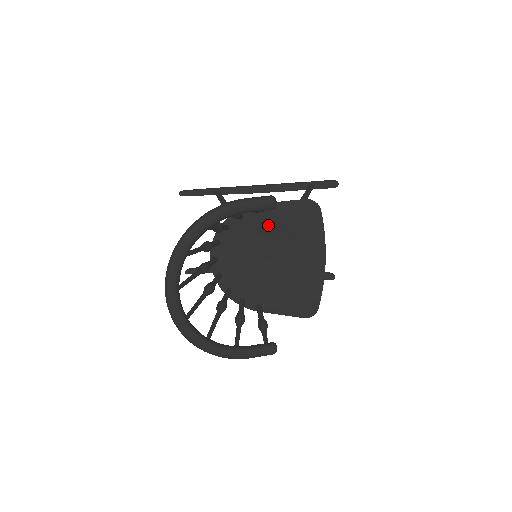
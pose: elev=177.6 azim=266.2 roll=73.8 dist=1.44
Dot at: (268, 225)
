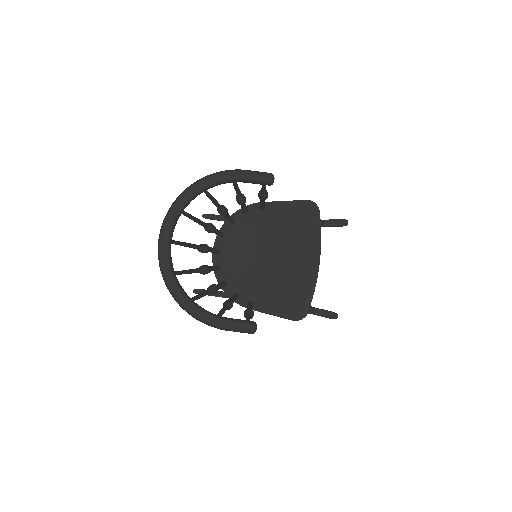
Dot at: (270, 222)
